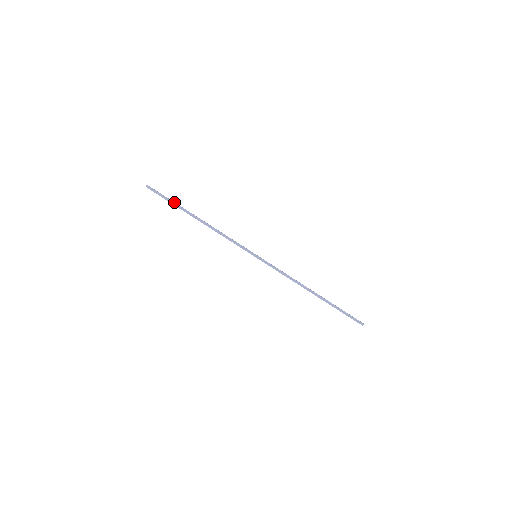
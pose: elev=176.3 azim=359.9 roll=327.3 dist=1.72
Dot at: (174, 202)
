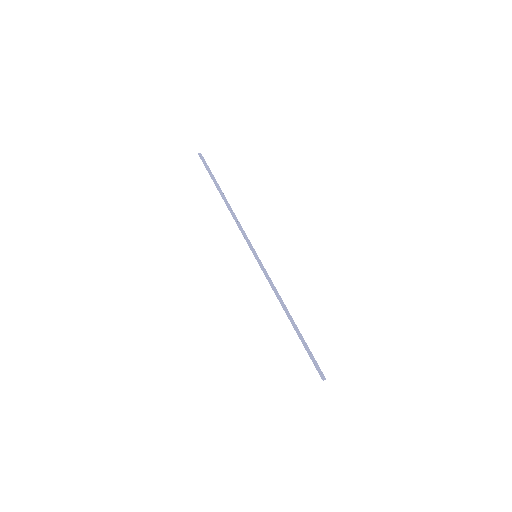
Dot at: occluded
